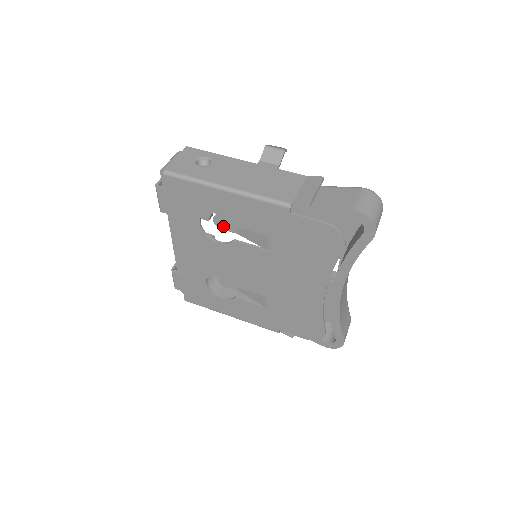
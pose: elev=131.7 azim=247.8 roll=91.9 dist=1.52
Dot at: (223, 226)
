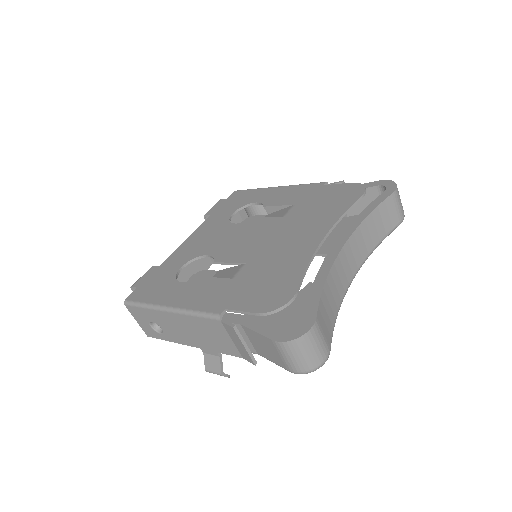
Dot at: occluded
